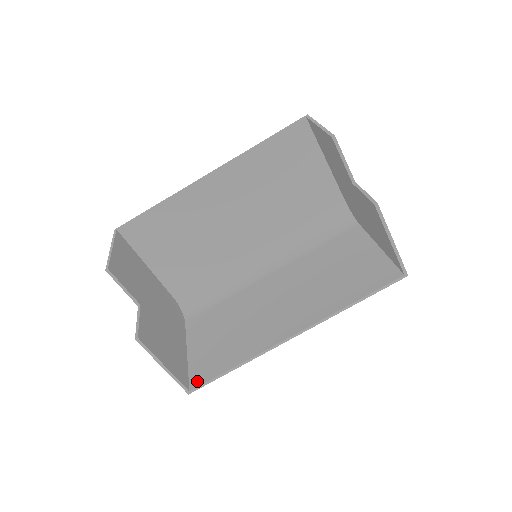
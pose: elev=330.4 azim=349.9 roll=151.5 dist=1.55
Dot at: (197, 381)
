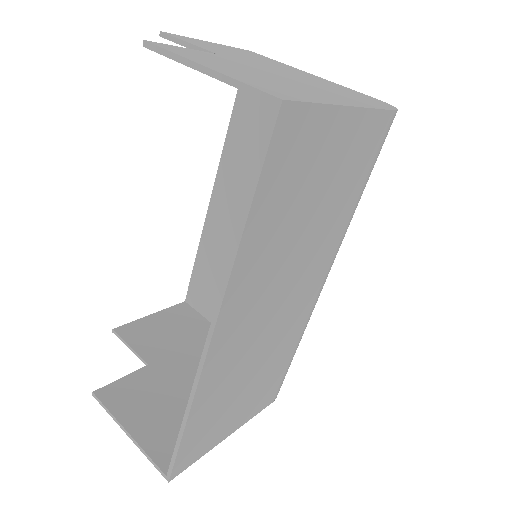
Dot at: occluded
